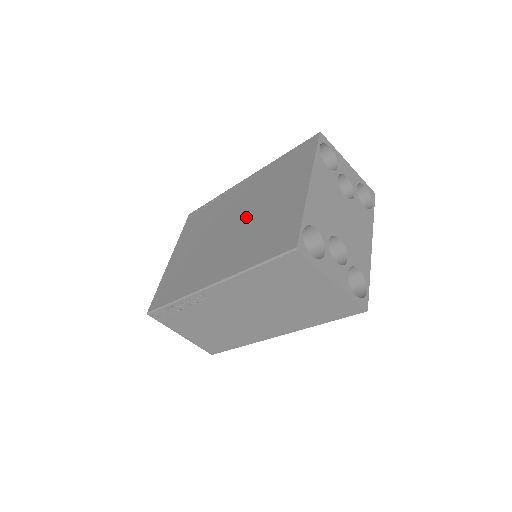
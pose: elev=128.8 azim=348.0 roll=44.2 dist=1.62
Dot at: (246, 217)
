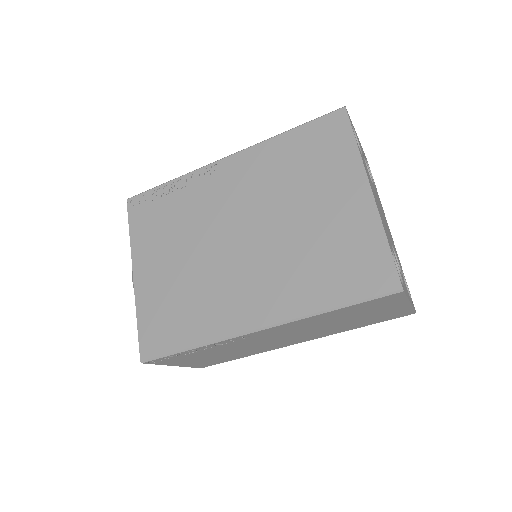
Dot at: (270, 226)
